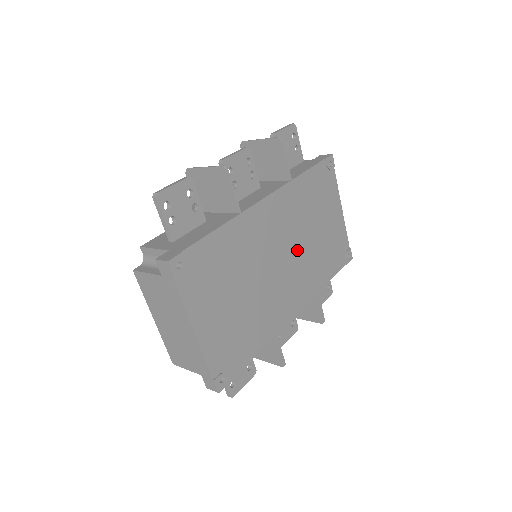
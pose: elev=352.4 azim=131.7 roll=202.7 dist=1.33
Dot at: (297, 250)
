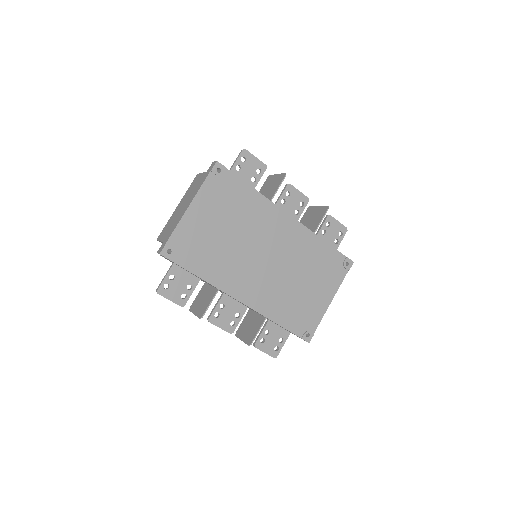
Dot at: (280, 271)
